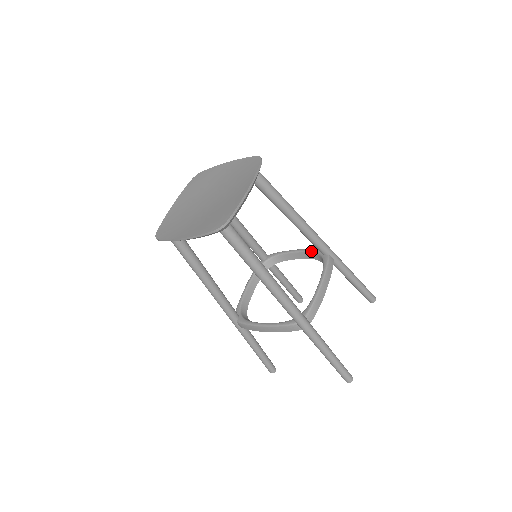
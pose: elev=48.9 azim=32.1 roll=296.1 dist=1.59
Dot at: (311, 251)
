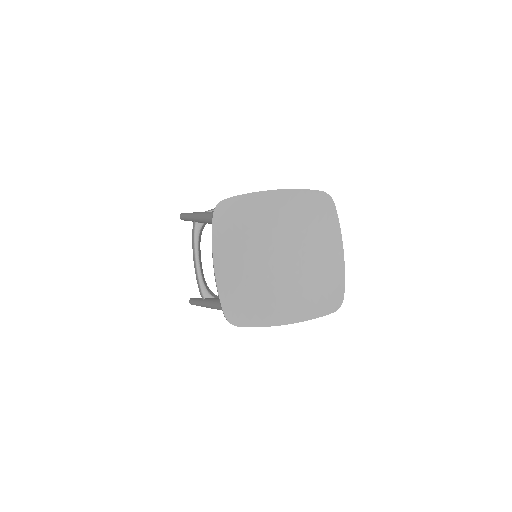
Dot at: occluded
